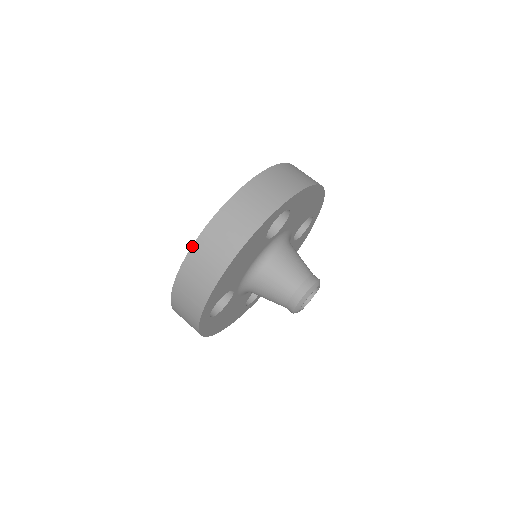
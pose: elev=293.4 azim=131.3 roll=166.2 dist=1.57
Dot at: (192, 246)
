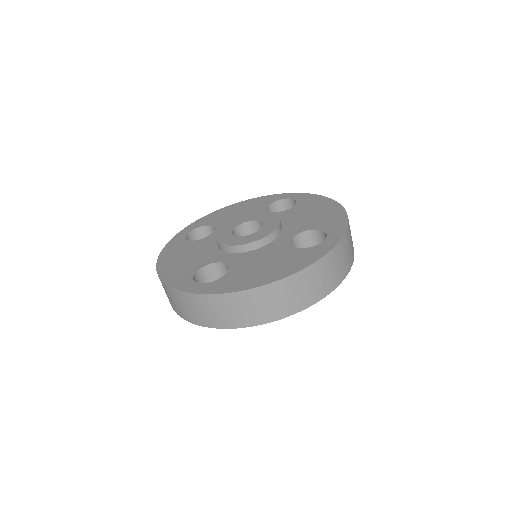
Dot at: (267, 284)
